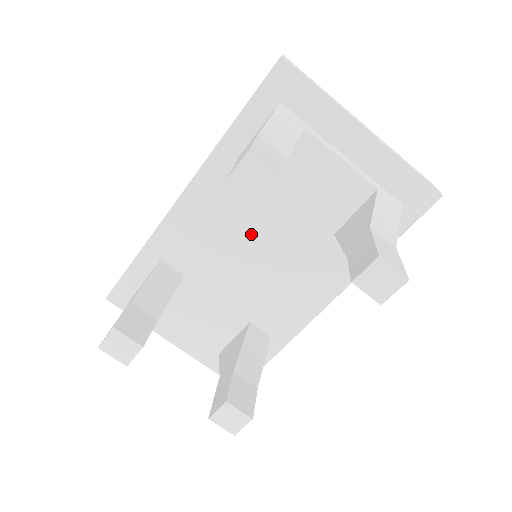
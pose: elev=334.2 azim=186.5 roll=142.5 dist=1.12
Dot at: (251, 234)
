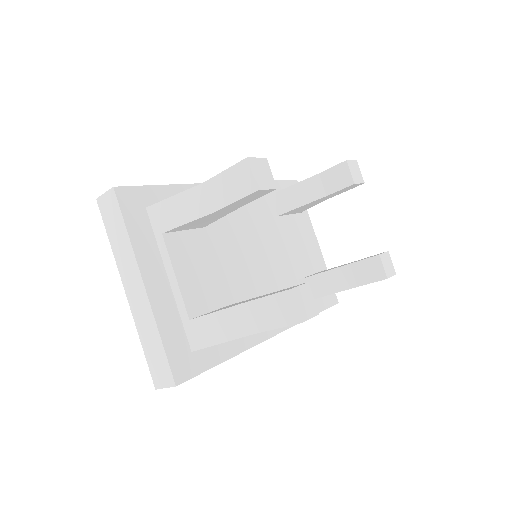
Dot at: (259, 240)
